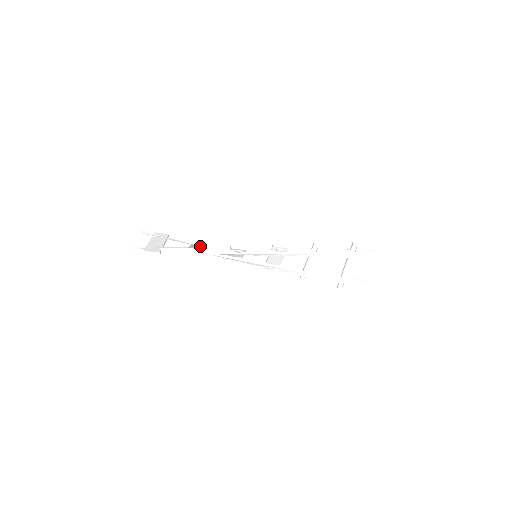
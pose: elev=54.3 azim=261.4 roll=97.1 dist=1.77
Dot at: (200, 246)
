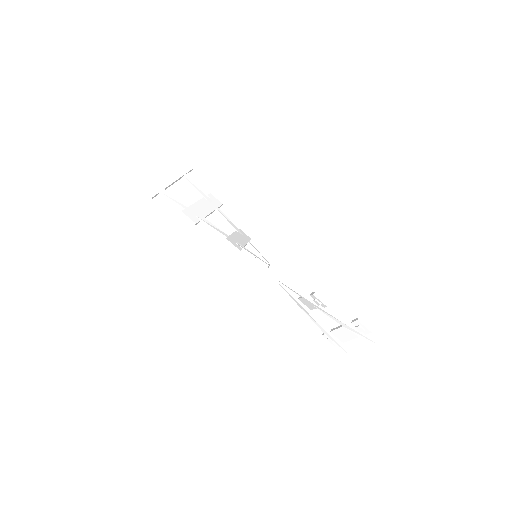
Dot at: (211, 205)
